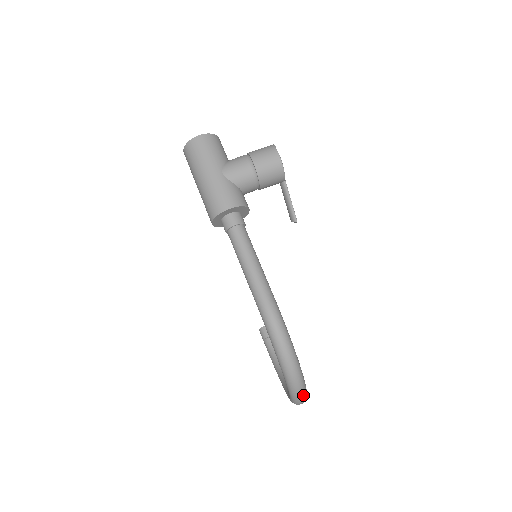
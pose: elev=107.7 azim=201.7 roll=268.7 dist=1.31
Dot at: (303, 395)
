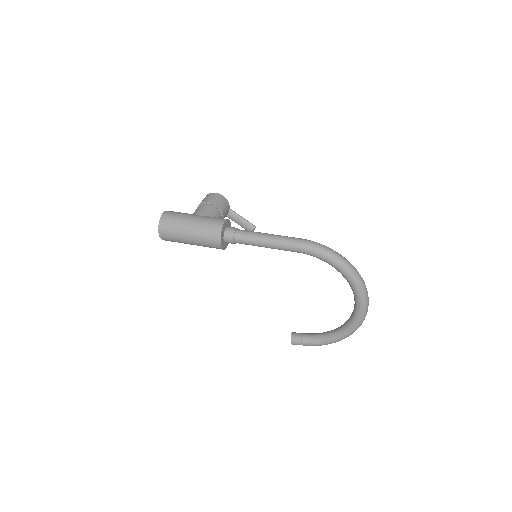
Dot at: (365, 285)
